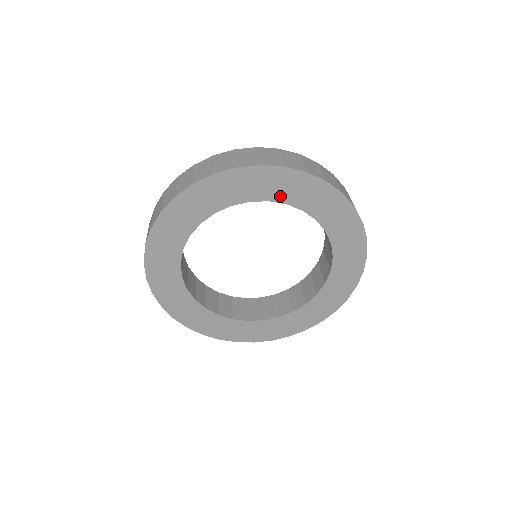
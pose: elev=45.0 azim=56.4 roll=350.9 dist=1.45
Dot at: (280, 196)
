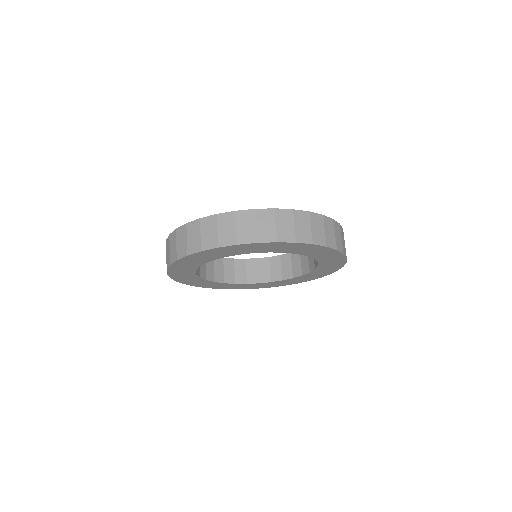
Dot at: (245, 252)
